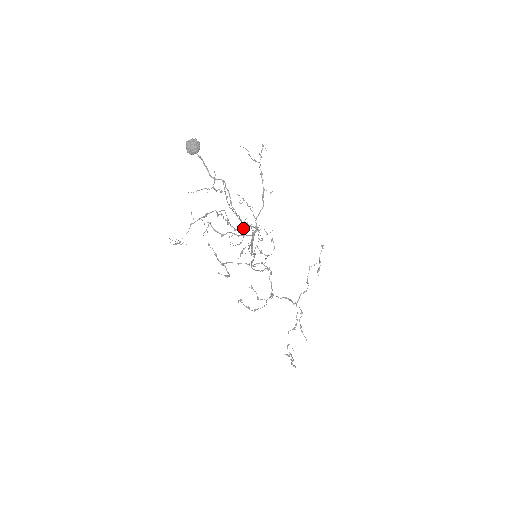
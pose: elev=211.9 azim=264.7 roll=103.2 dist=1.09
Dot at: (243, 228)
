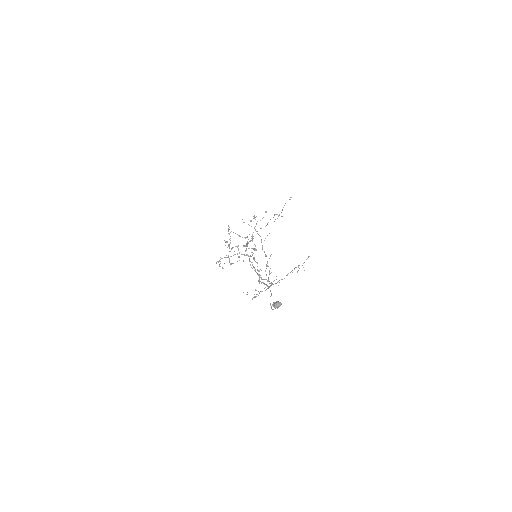
Dot at: (265, 279)
